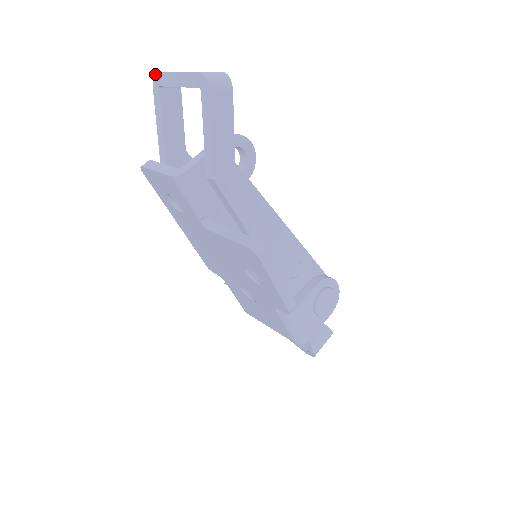
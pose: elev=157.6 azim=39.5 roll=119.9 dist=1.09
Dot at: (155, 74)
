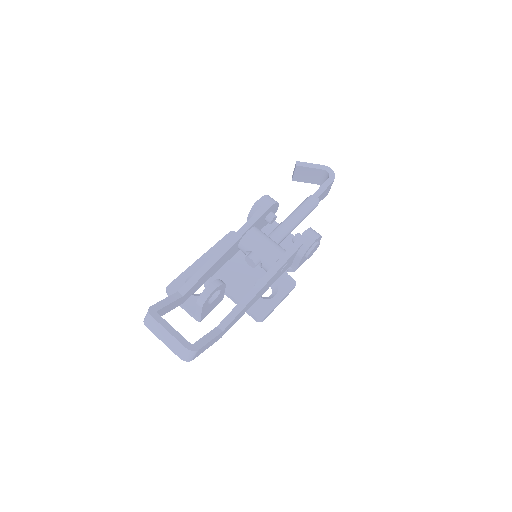
Dot at: (144, 324)
